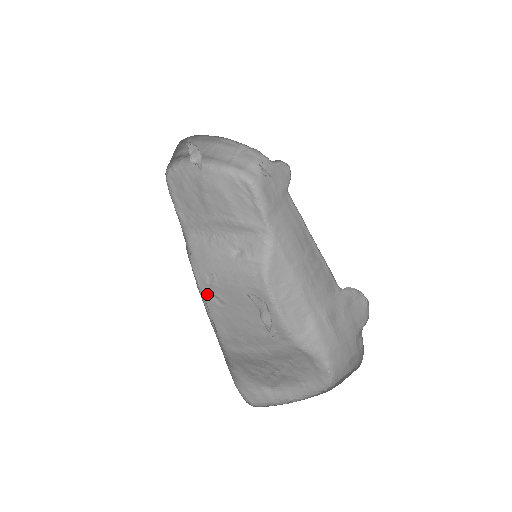
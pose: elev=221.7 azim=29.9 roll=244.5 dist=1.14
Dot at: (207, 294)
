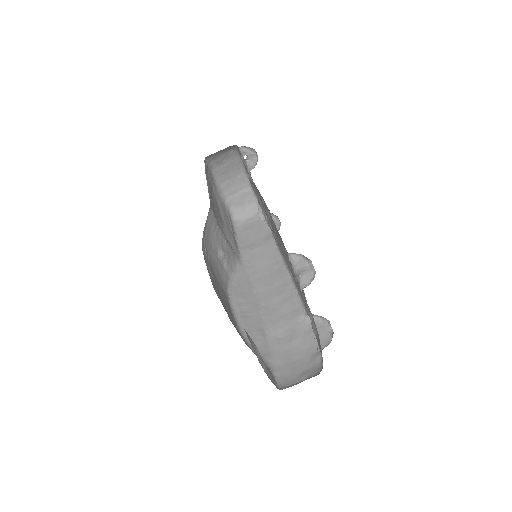
Dot at: (205, 260)
